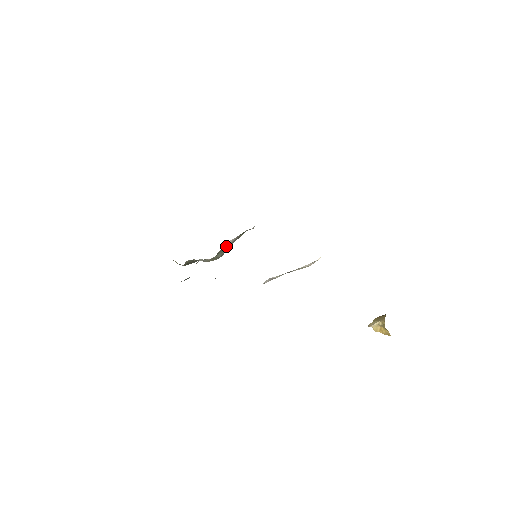
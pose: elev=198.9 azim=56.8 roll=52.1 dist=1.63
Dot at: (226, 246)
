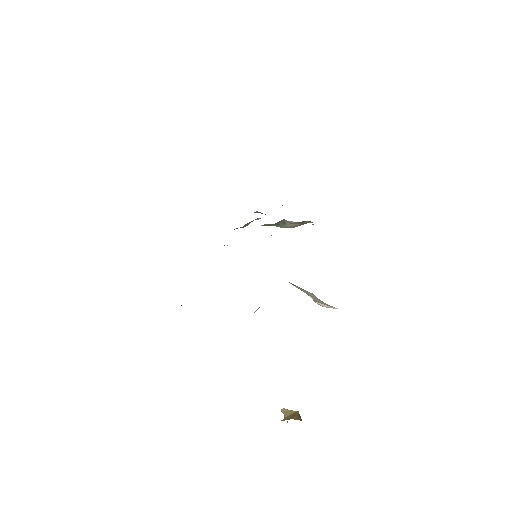
Dot at: (288, 222)
